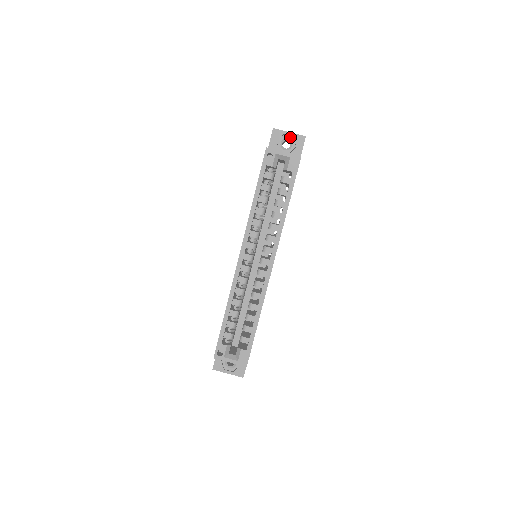
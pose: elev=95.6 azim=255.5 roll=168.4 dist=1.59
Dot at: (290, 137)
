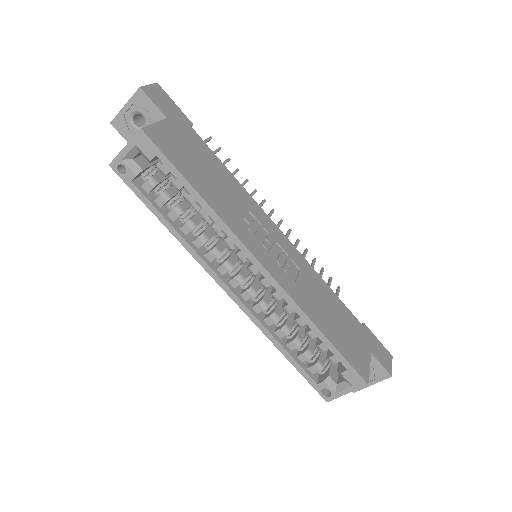
Dot at: (131, 109)
